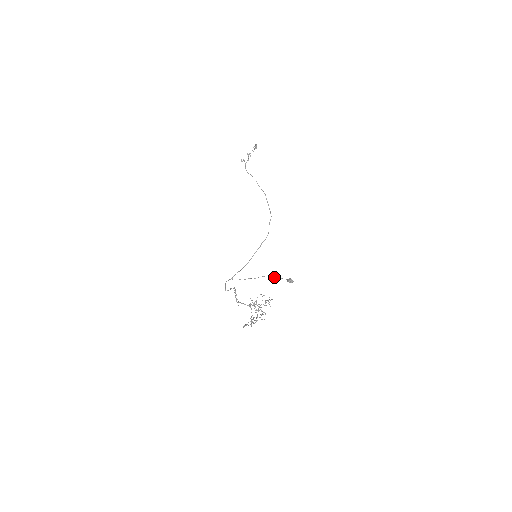
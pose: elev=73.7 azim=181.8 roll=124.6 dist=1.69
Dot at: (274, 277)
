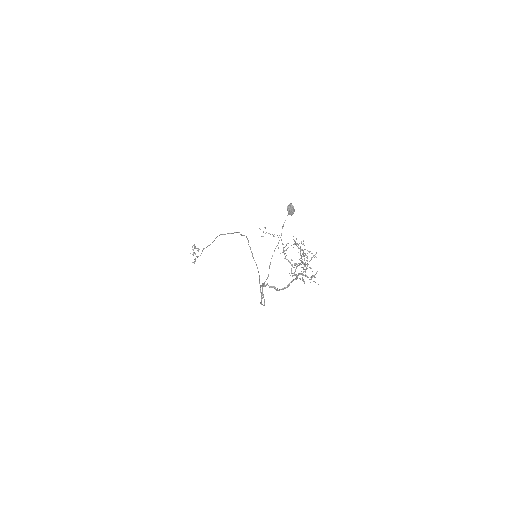
Dot at: (281, 233)
